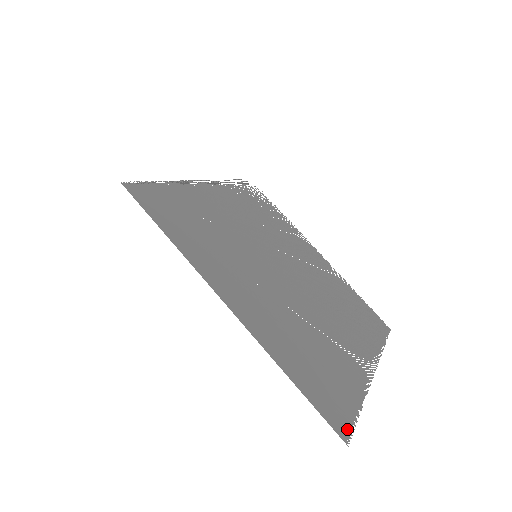
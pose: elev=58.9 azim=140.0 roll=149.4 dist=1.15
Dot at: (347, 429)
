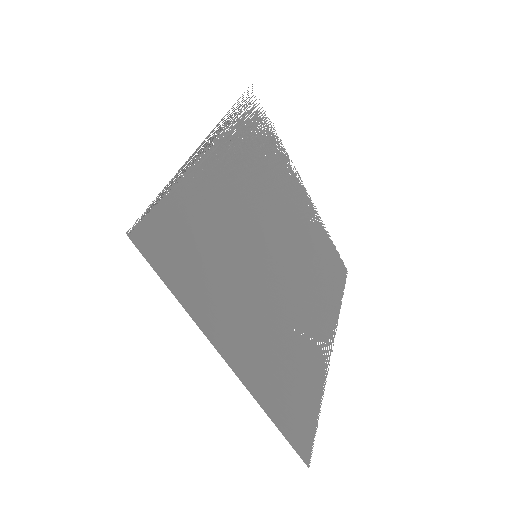
Dot at: (310, 448)
